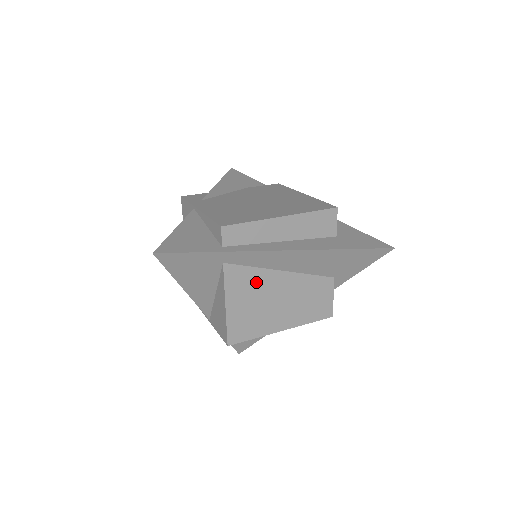
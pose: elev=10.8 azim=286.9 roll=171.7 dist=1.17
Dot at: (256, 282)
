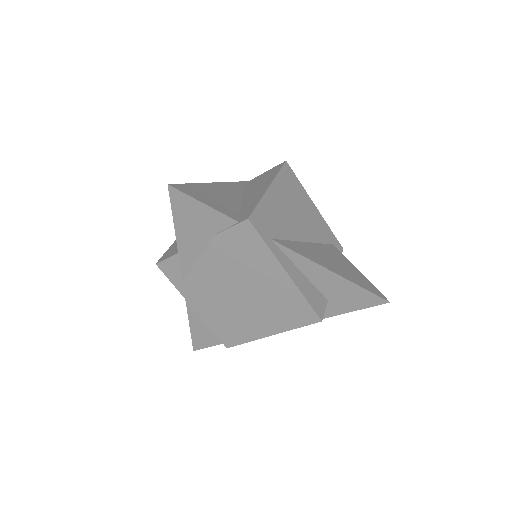
Dot at: occluded
